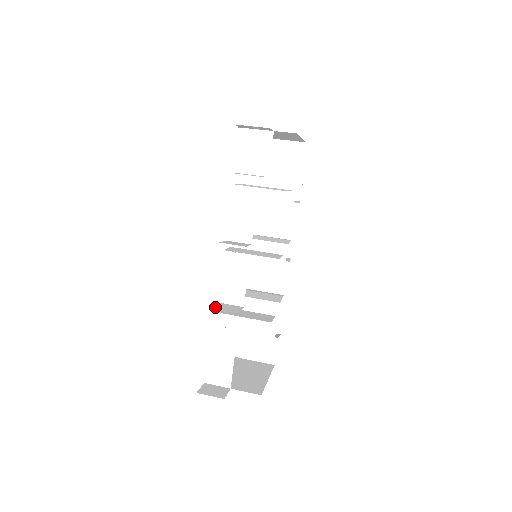
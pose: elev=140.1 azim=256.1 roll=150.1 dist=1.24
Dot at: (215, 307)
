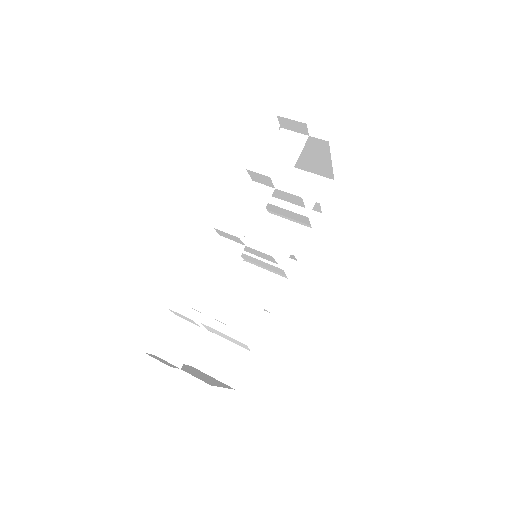
Dot at: occluded
